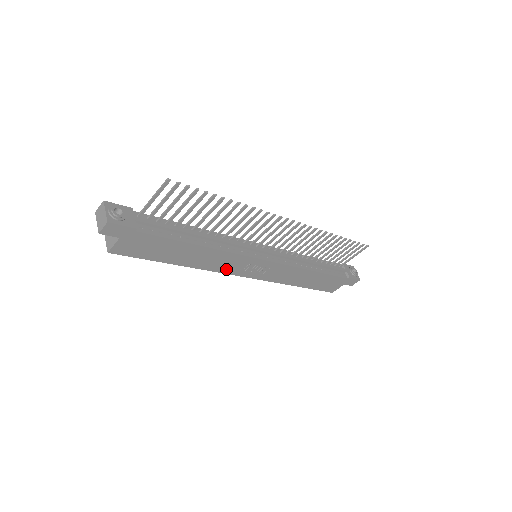
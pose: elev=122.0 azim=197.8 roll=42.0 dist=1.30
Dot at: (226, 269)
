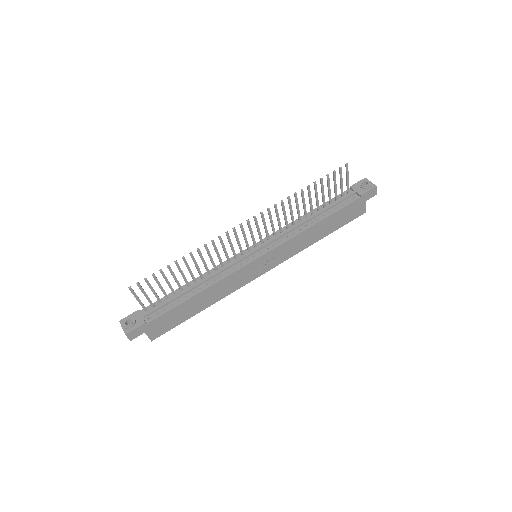
Dot at: (240, 284)
